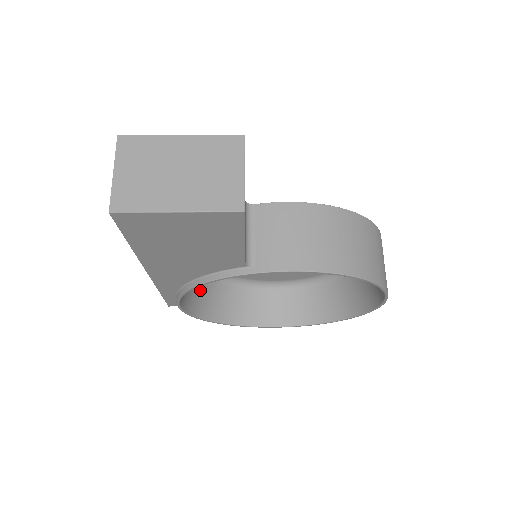
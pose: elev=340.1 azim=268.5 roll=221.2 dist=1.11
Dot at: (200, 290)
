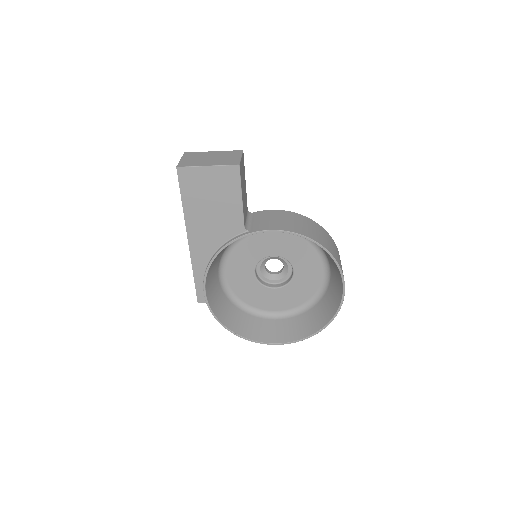
Dot at: (220, 300)
